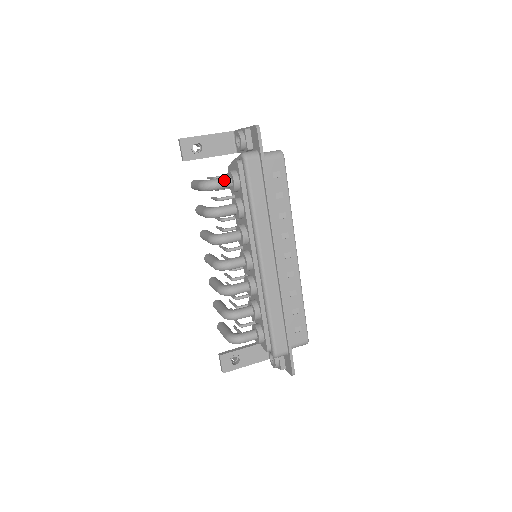
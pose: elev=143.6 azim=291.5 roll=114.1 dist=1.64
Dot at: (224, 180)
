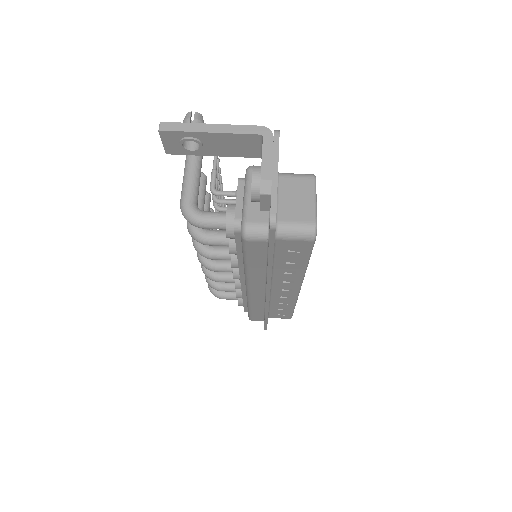
Dot at: (214, 225)
